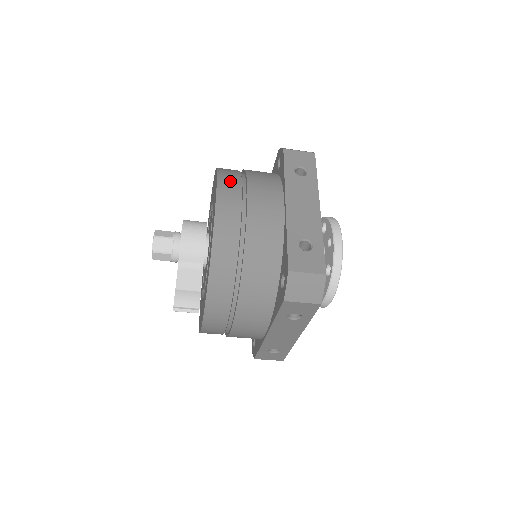
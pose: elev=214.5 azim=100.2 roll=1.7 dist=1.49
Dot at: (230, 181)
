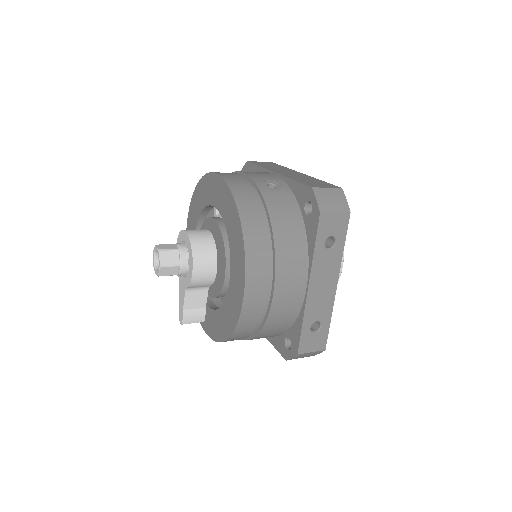
Dot at: (258, 263)
